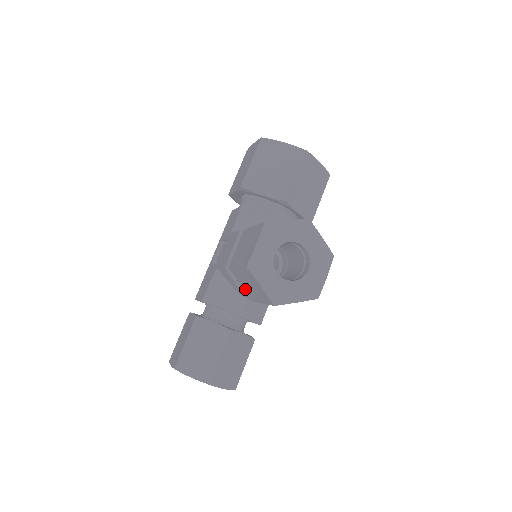
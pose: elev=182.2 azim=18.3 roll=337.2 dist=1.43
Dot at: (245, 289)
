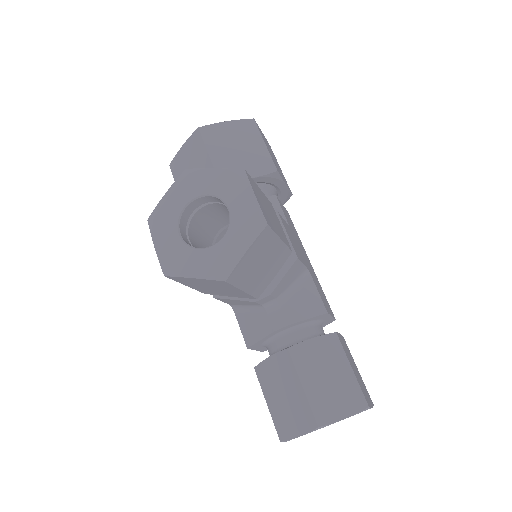
Dot at: (235, 296)
